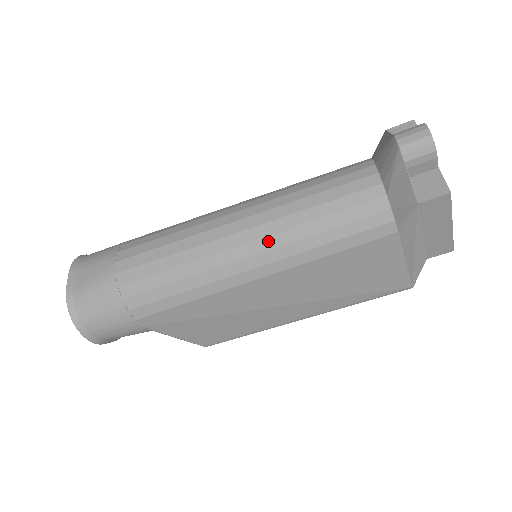
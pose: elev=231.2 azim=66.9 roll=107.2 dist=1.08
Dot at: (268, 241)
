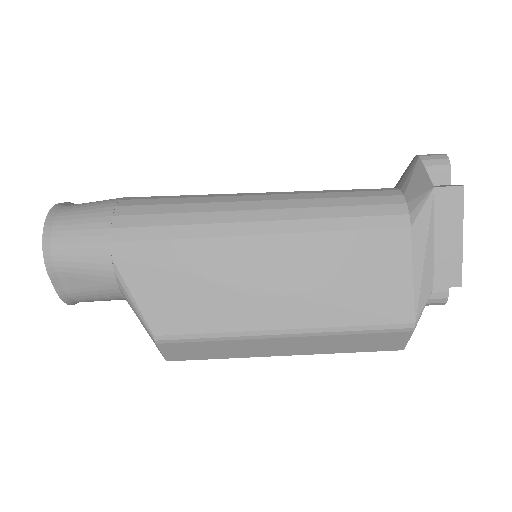
Dot at: (285, 203)
